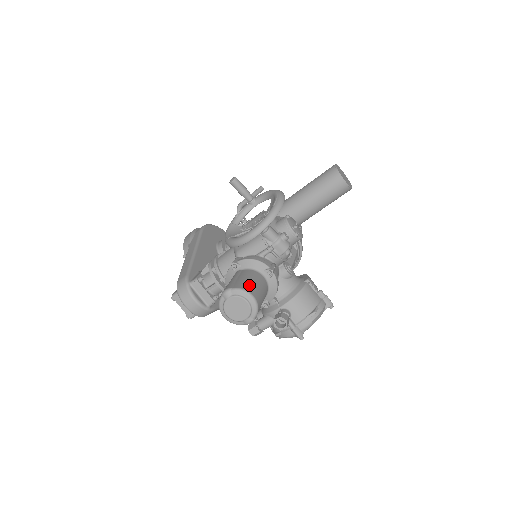
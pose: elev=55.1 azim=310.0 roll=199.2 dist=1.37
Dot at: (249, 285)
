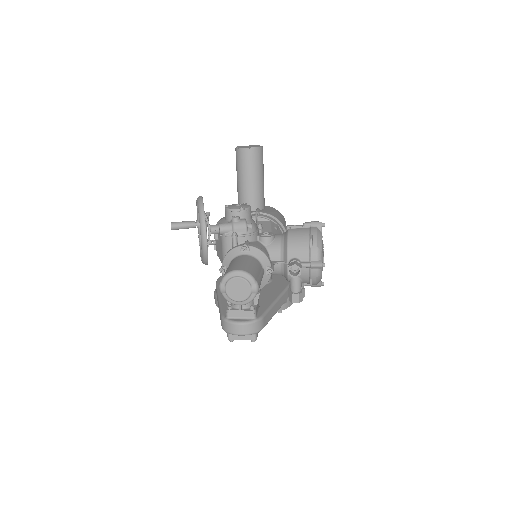
Dot at: (231, 268)
